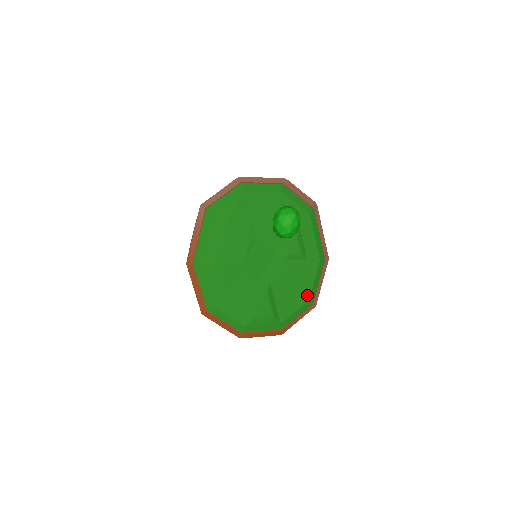
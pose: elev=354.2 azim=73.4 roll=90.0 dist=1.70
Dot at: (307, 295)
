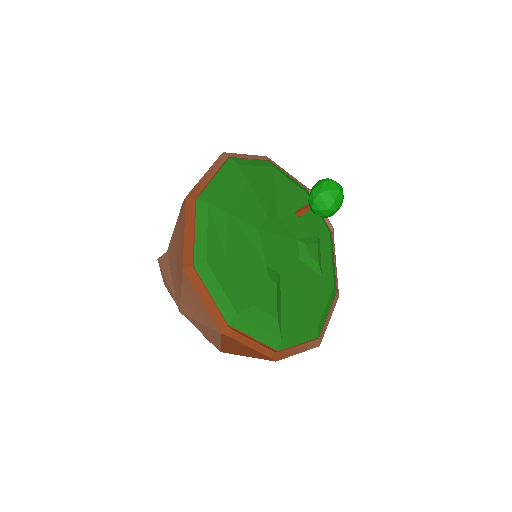
Dot at: (316, 319)
